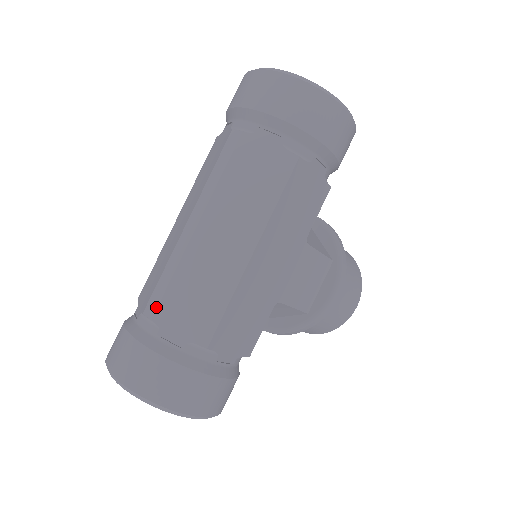
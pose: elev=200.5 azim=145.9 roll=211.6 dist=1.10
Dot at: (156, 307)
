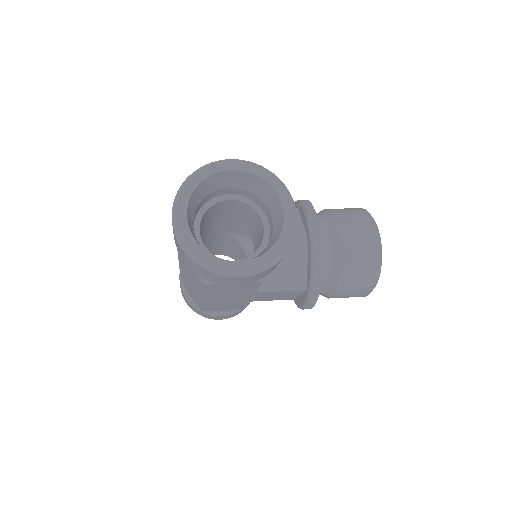
Dot at: occluded
